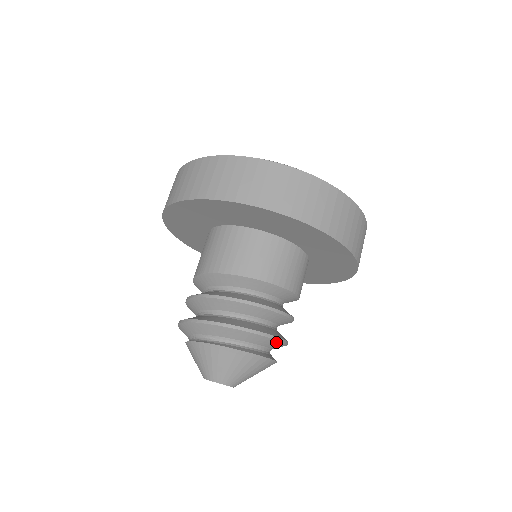
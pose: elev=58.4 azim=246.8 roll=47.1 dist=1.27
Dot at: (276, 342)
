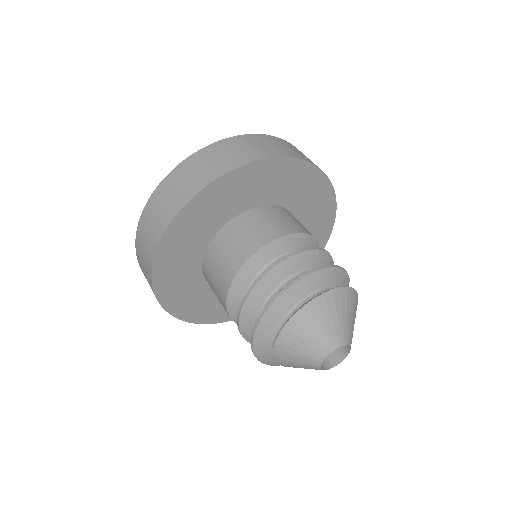
Dot at: (330, 271)
